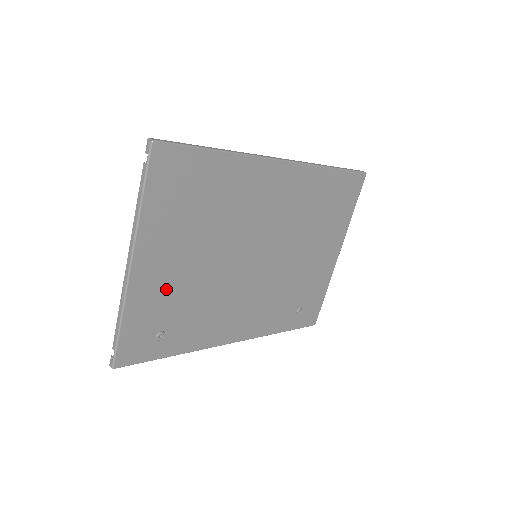
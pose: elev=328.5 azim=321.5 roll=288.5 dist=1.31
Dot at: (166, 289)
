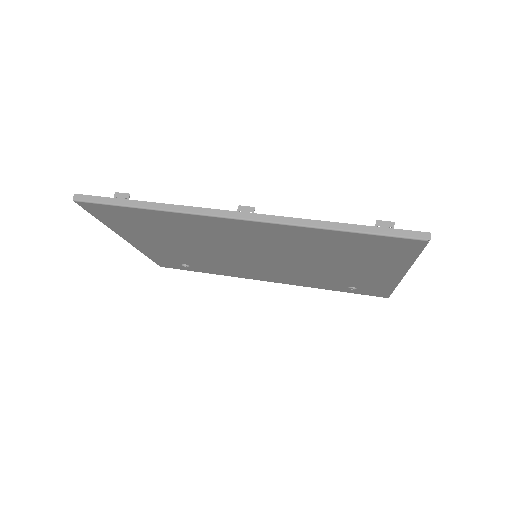
Dot at: (169, 252)
